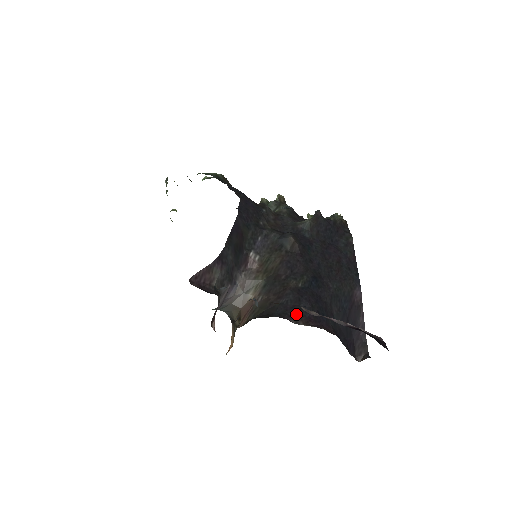
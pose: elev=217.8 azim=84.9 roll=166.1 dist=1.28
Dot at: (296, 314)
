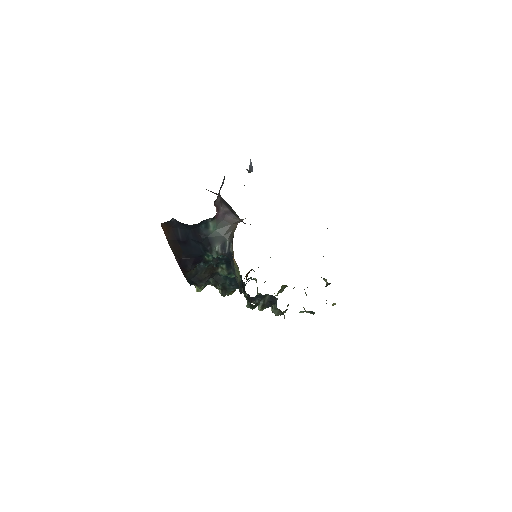
Dot at: occluded
